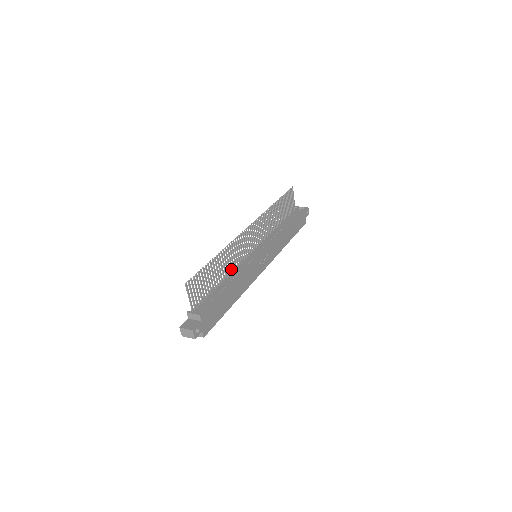
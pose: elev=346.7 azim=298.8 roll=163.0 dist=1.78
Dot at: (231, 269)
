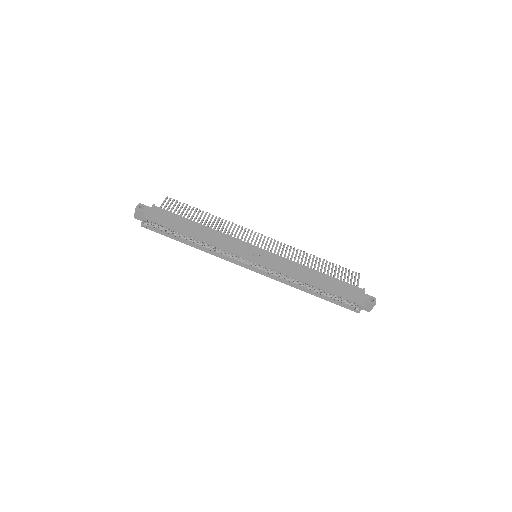
Dot at: occluded
